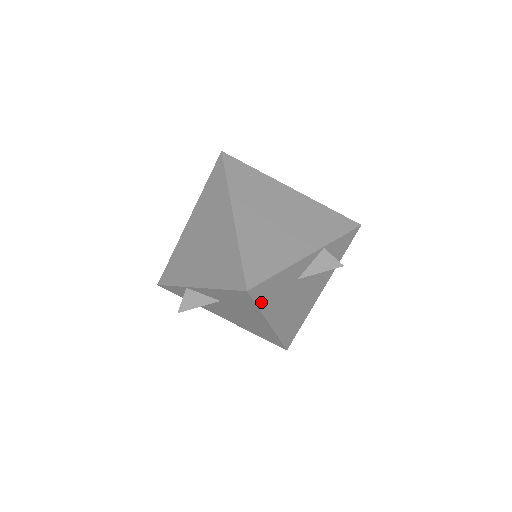
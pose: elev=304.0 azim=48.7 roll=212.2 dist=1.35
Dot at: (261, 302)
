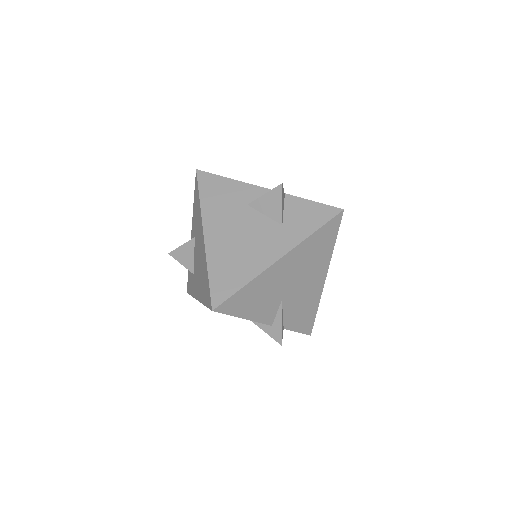
Dot at: (204, 194)
